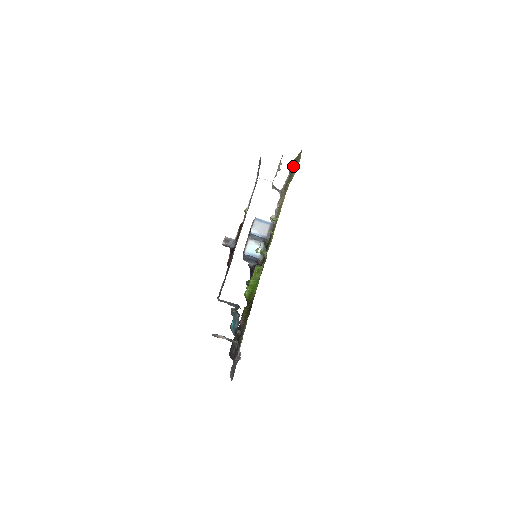
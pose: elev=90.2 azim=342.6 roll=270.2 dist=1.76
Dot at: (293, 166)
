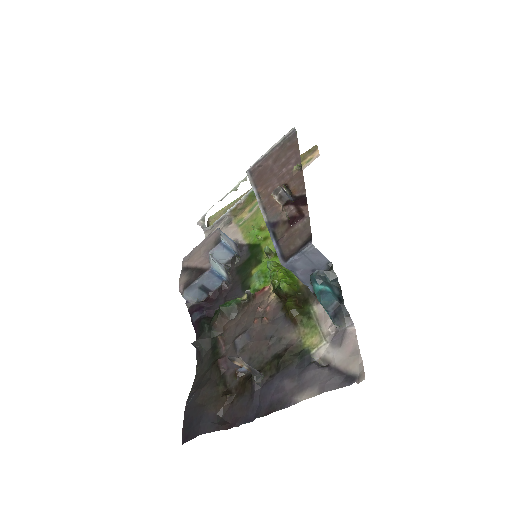
Dot at: occluded
